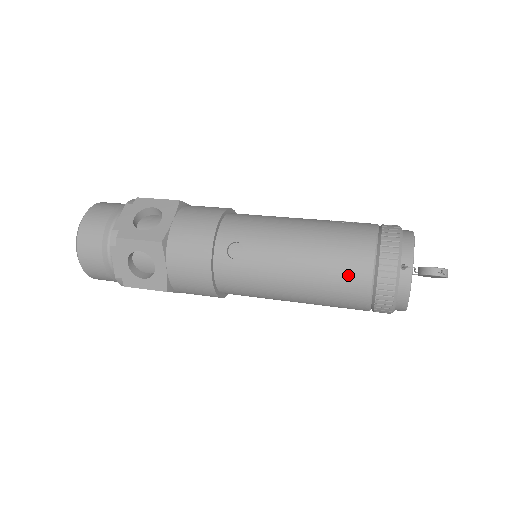
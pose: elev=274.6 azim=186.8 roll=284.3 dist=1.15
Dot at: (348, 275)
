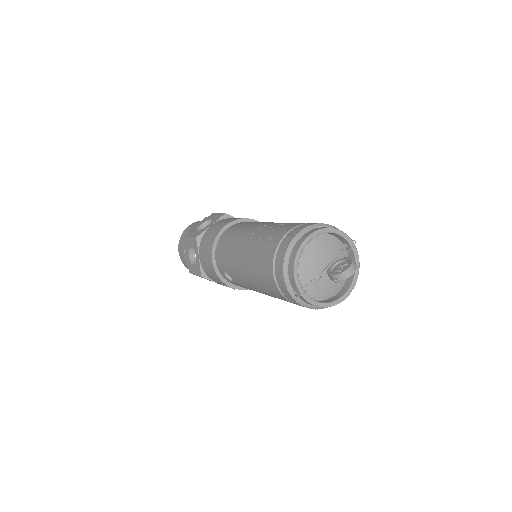
Dot at: (277, 297)
